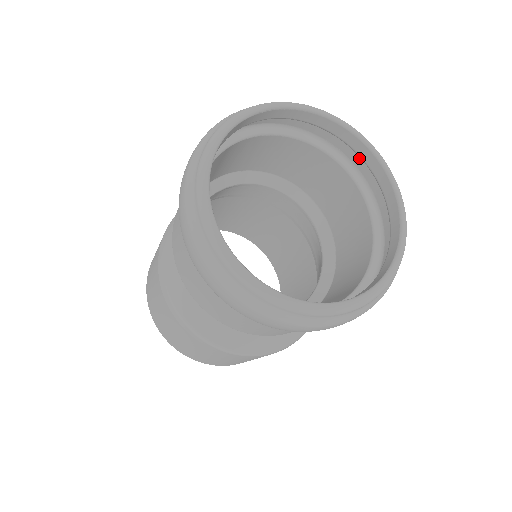
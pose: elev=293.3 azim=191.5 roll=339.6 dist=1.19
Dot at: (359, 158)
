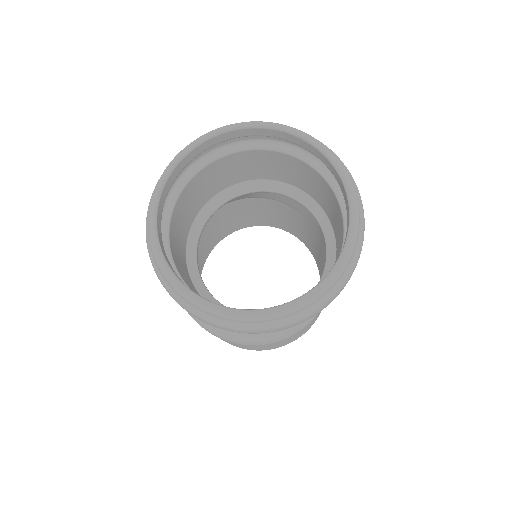
Dot at: occluded
